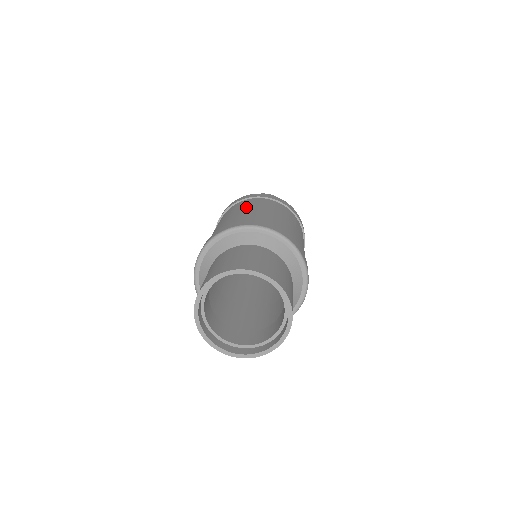
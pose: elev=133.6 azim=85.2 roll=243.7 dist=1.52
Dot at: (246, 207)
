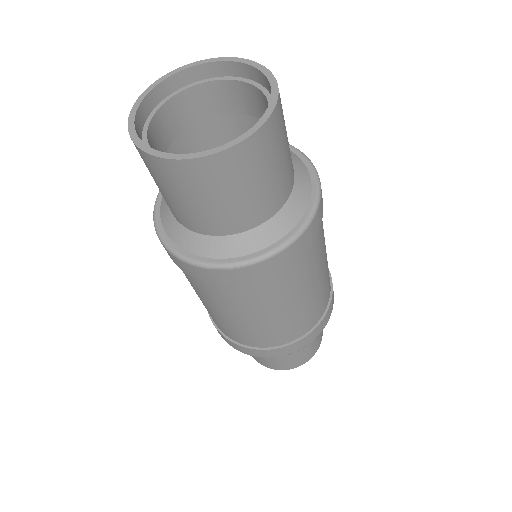
Dot at: occluded
